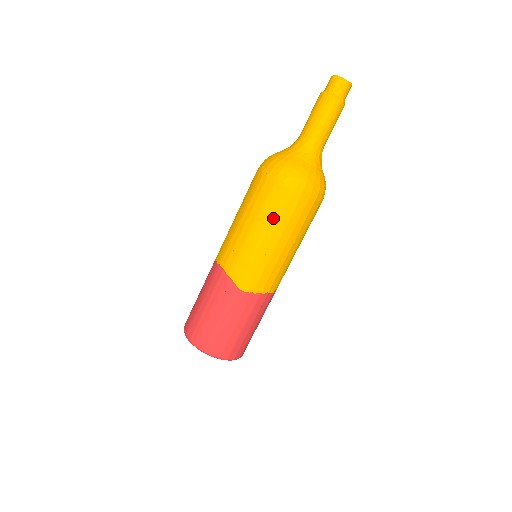
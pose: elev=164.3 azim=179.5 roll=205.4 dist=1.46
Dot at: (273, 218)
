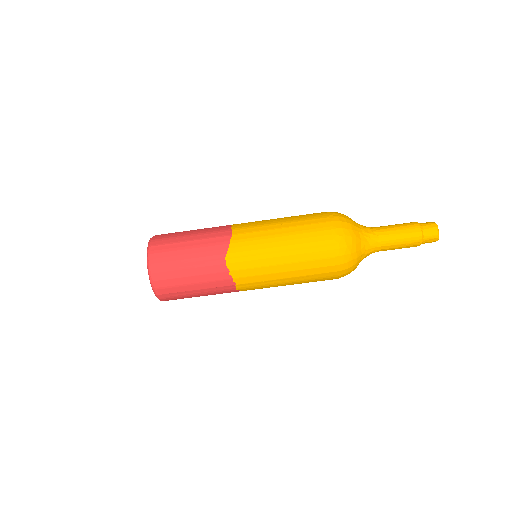
Dot at: (303, 247)
